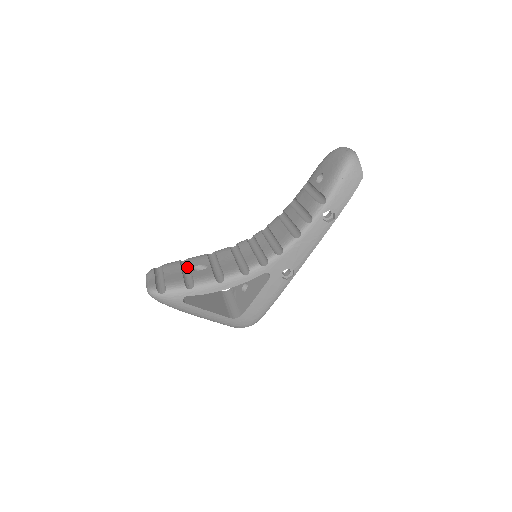
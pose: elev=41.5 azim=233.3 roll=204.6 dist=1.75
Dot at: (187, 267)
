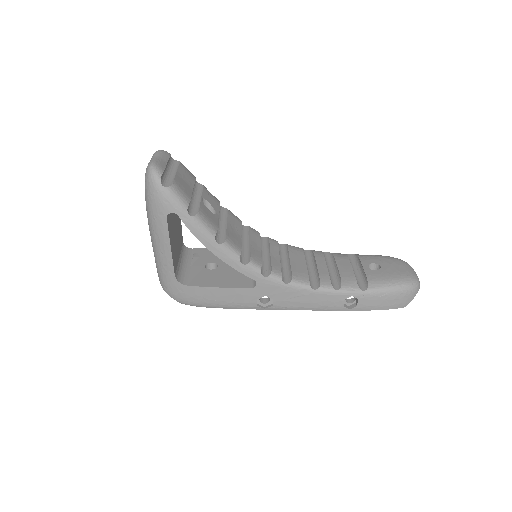
Dot at: (197, 191)
